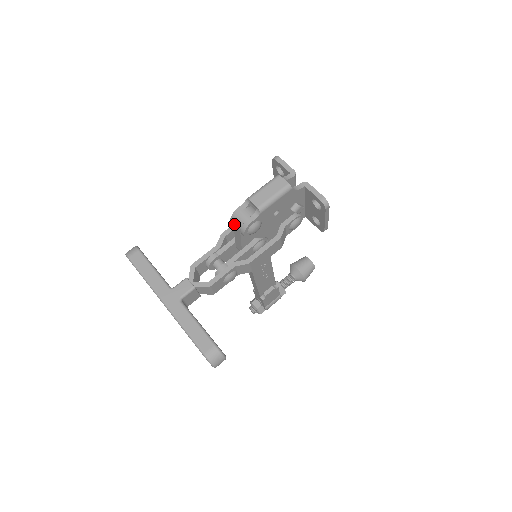
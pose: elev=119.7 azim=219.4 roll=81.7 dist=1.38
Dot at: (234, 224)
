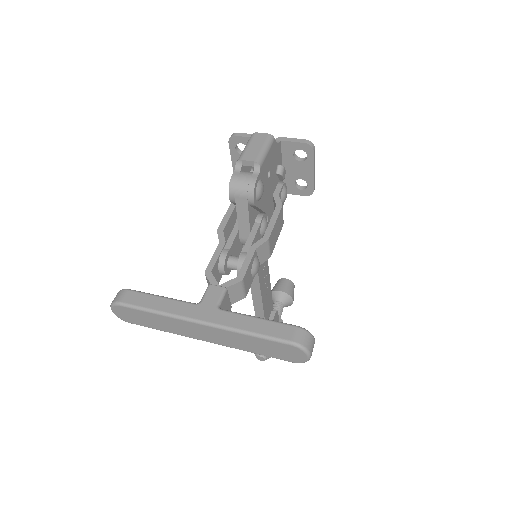
Dot at: (236, 195)
